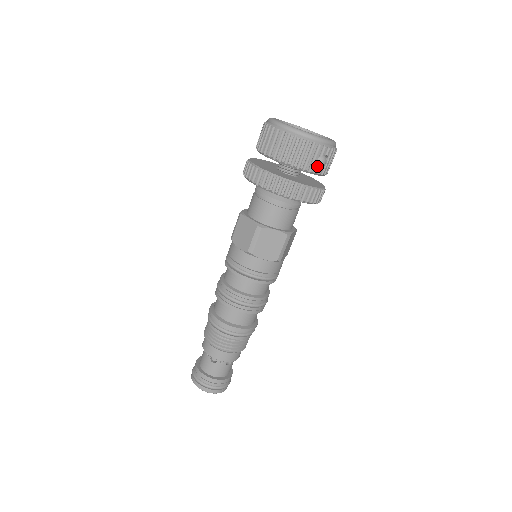
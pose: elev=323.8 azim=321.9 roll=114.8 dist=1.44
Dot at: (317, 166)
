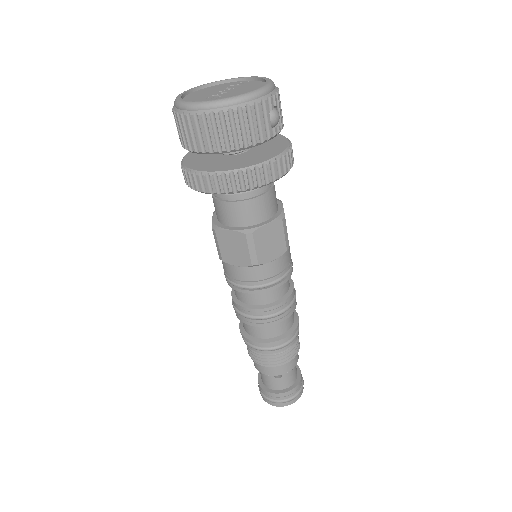
Dot at: (272, 126)
